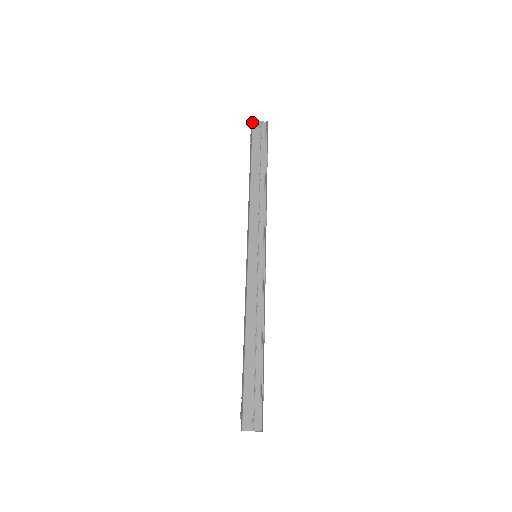
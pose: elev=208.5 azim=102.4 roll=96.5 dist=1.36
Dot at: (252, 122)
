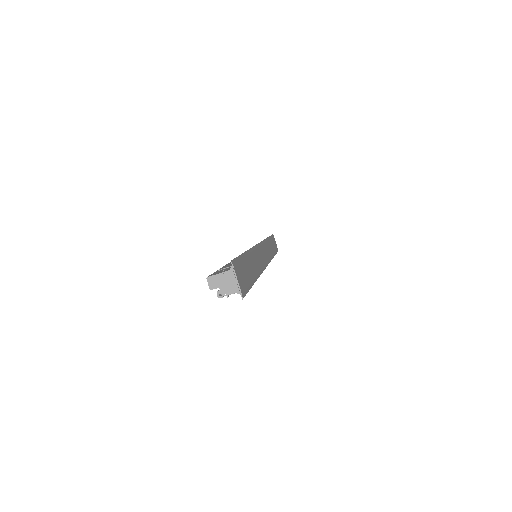
Dot at: occluded
